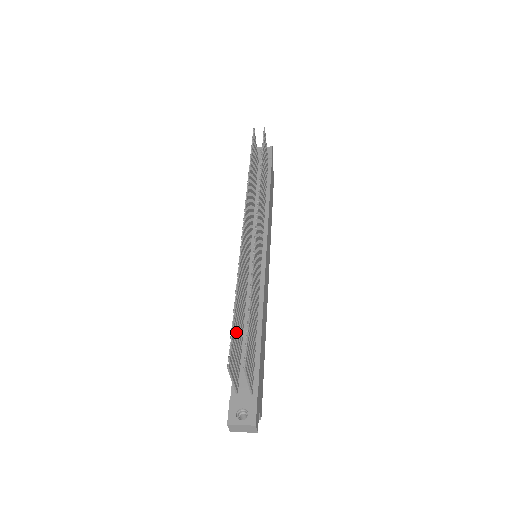
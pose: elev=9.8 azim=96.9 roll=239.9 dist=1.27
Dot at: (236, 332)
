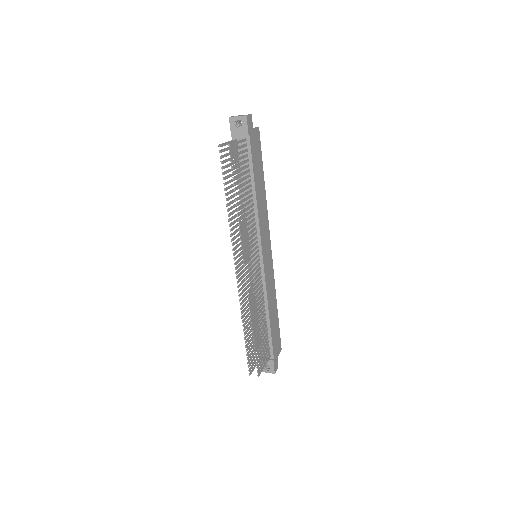
Dot at: (251, 345)
